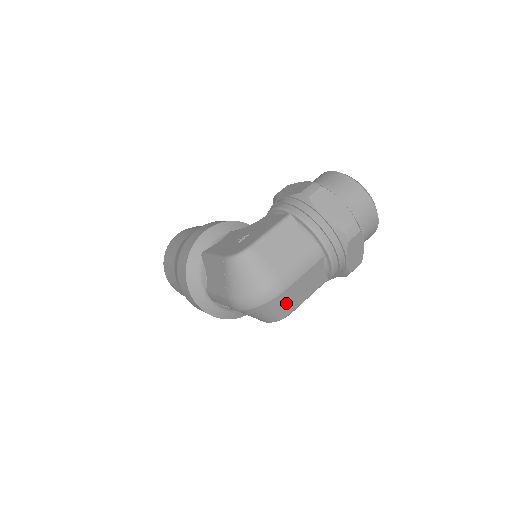
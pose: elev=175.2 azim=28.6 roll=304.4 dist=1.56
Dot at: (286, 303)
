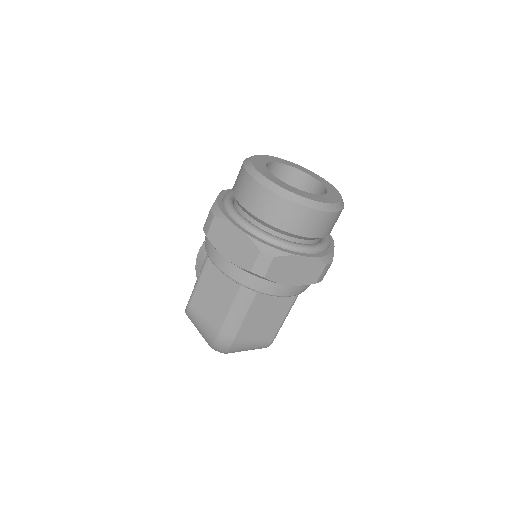
Dot at: (252, 342)
